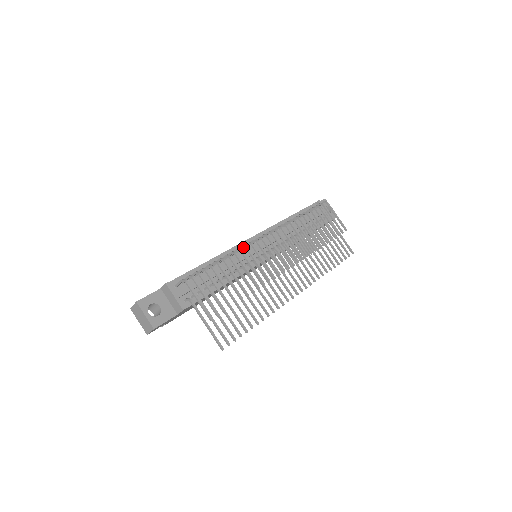
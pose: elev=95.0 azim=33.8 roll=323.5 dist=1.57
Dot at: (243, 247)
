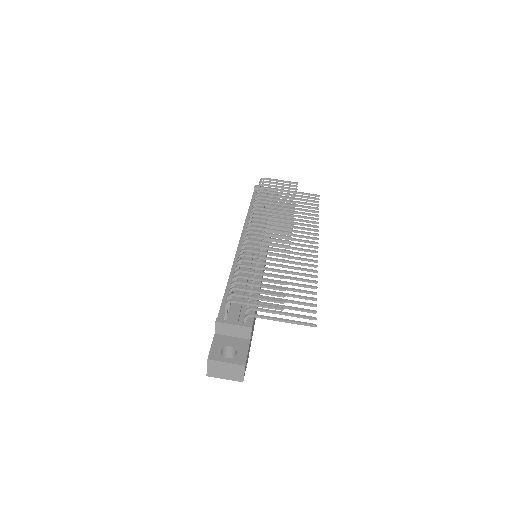
Dot at: occluded
